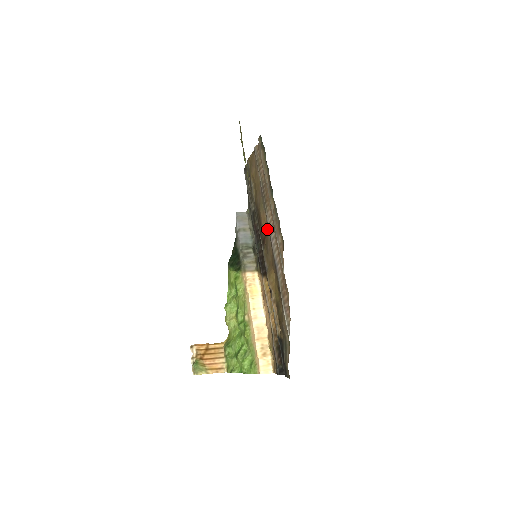
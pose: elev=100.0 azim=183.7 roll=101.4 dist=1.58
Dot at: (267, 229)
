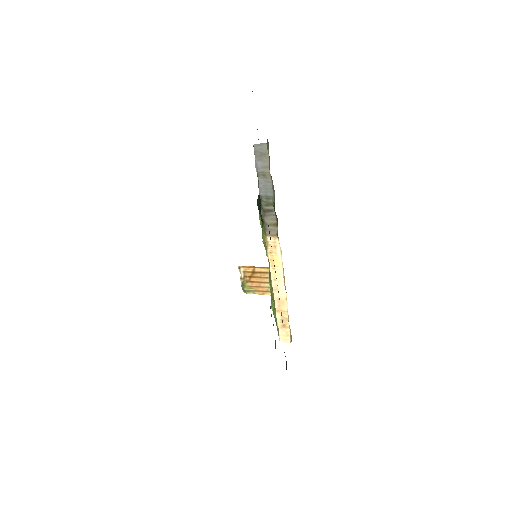
Dot at: occluded
